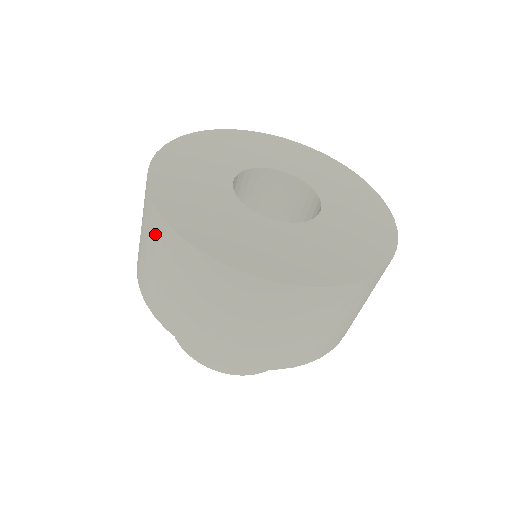
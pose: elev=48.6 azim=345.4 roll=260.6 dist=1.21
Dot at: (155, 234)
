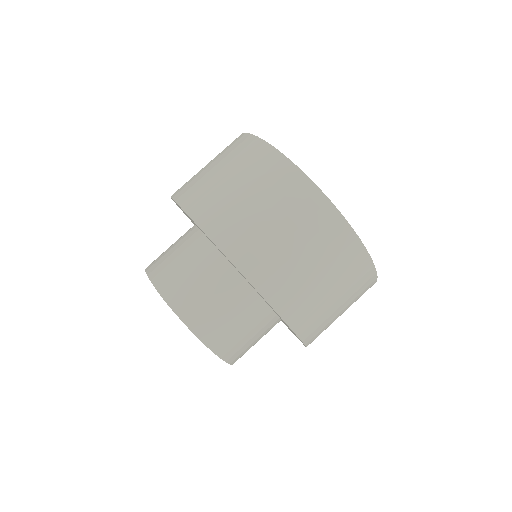
Dot at: (230, 146)
